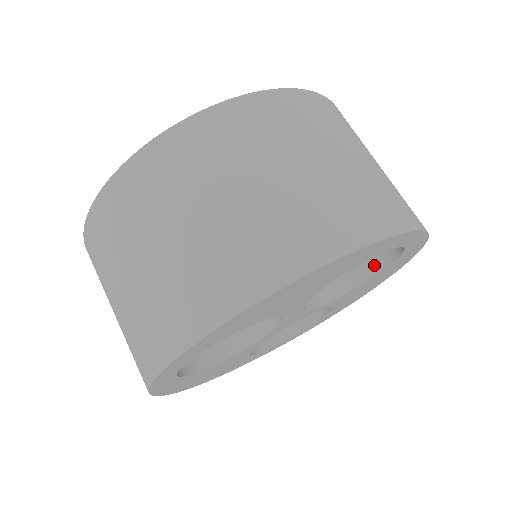
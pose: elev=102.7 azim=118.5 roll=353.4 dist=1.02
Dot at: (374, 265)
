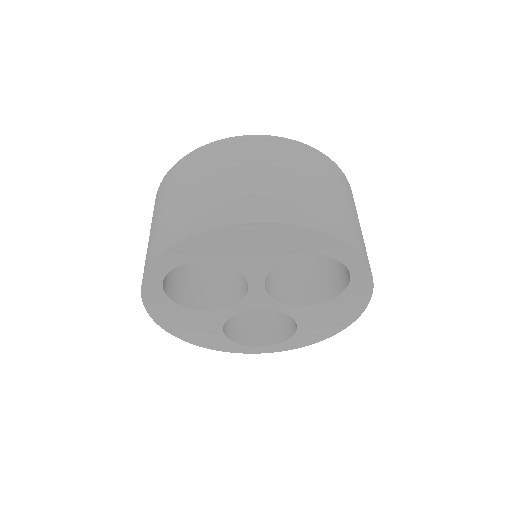
Dot at: (333, 292)
